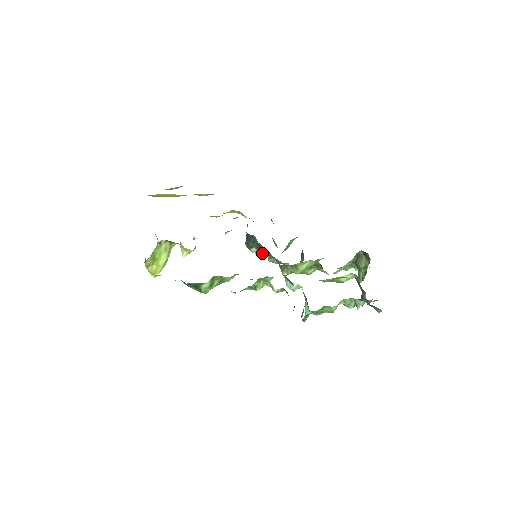
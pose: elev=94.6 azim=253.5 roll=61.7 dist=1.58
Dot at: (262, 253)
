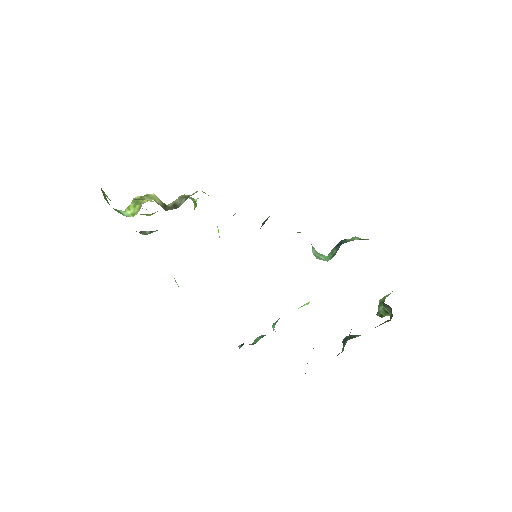
Dot at: occluded
